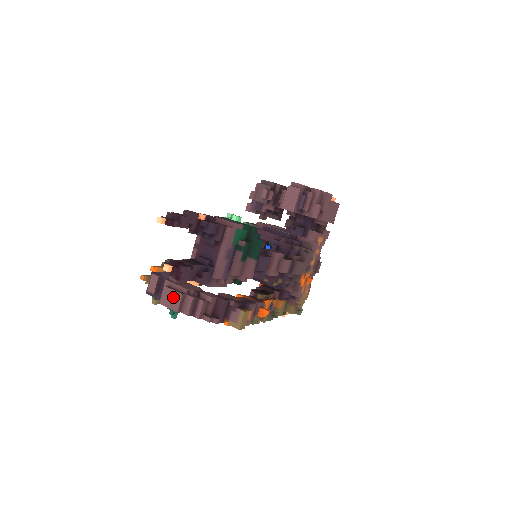
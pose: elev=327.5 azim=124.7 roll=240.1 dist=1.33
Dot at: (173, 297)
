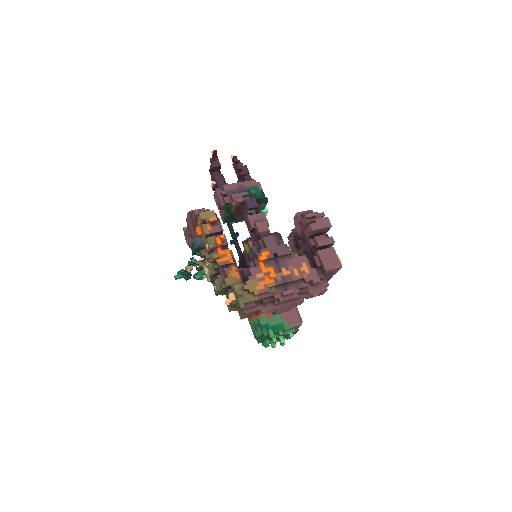
Dot at: occluded
